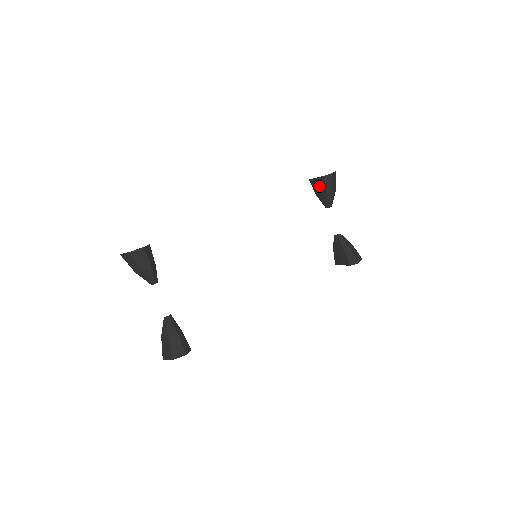
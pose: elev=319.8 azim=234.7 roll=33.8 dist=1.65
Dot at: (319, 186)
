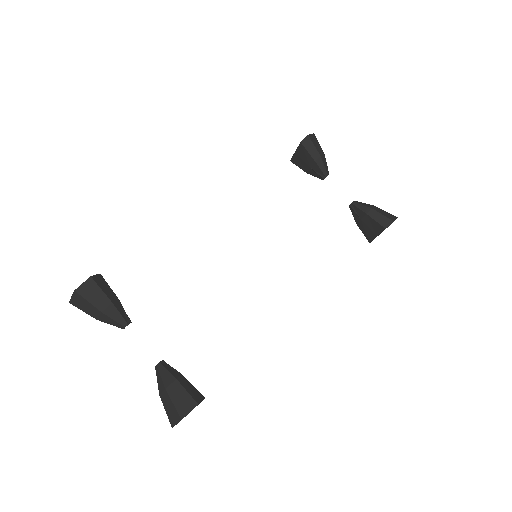
Dot at: (303, 158)
